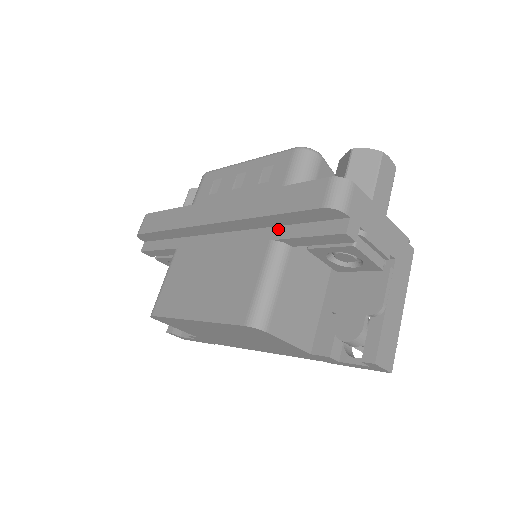
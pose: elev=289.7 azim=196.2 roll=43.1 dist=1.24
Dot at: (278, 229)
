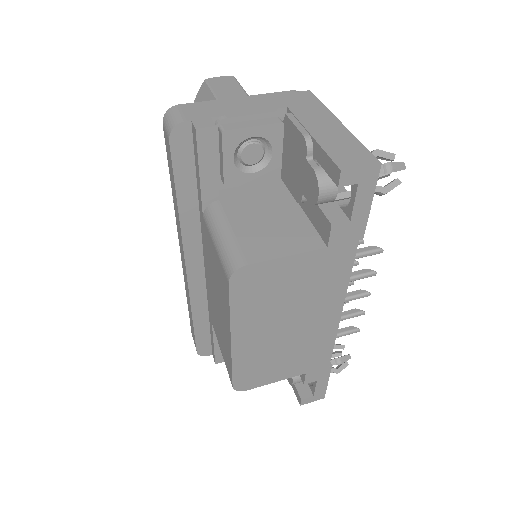
Dot at: (199, 203)
